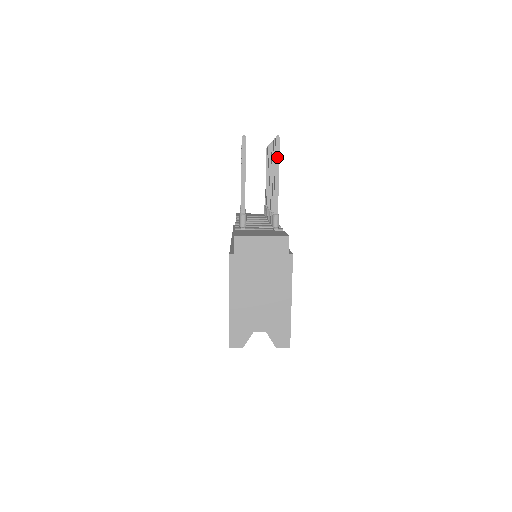
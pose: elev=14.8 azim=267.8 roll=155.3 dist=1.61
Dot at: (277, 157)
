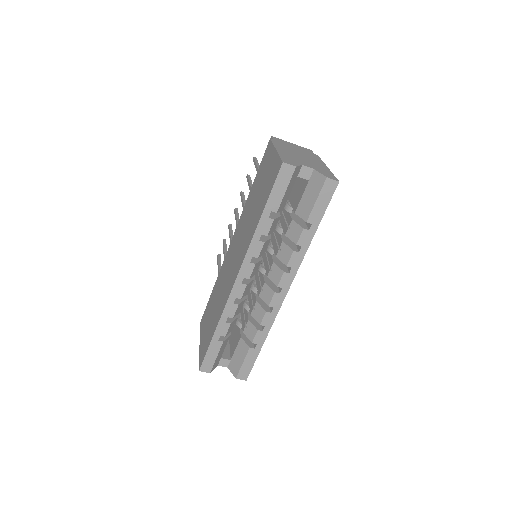
Dot at: occluded
